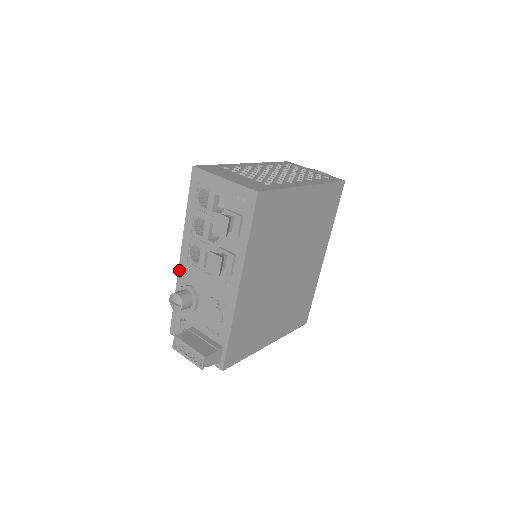
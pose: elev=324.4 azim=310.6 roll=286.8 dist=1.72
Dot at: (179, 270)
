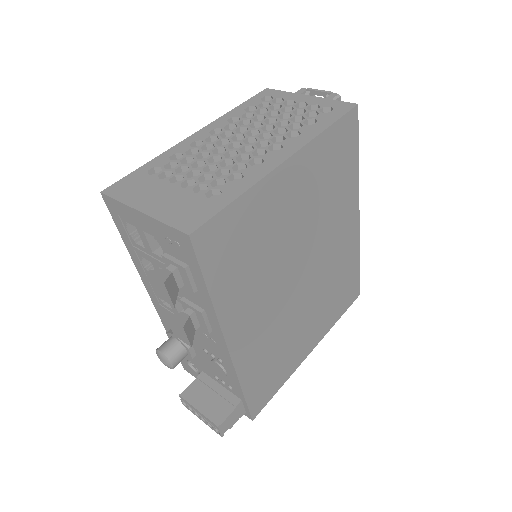
Dot at: (157, 312)
